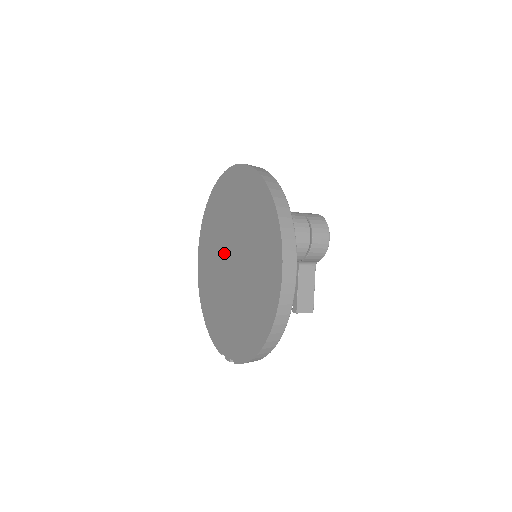
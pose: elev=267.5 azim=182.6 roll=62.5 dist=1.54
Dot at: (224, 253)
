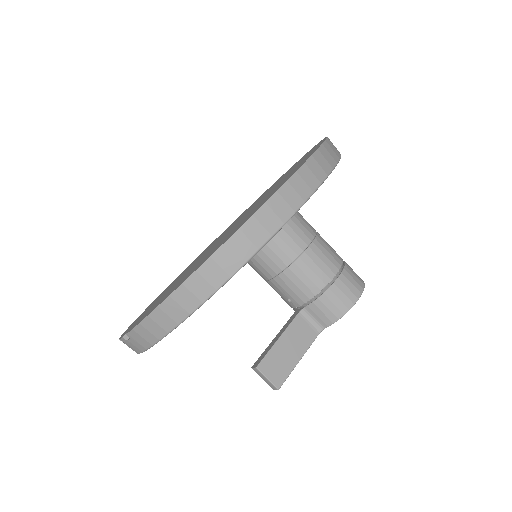
Dot at: (222, 235)
